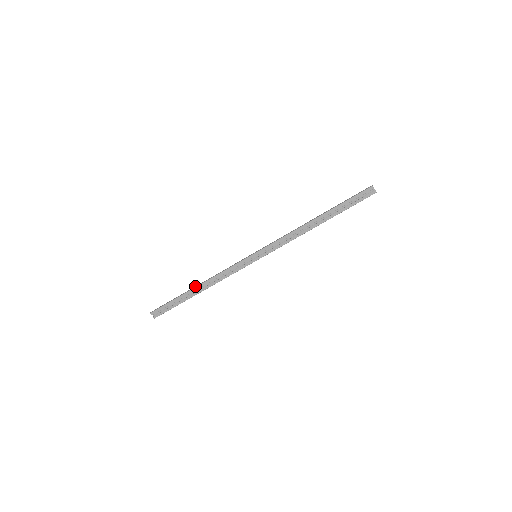
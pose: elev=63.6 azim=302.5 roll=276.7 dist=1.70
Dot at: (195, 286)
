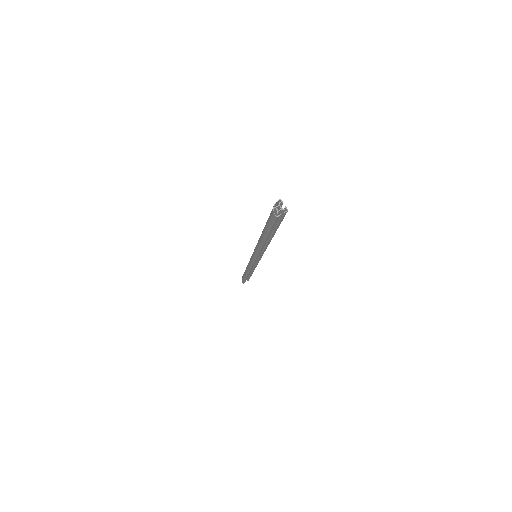
Dot at: occluded
